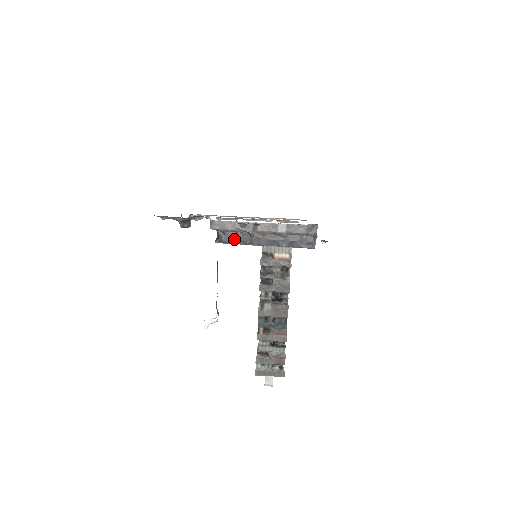
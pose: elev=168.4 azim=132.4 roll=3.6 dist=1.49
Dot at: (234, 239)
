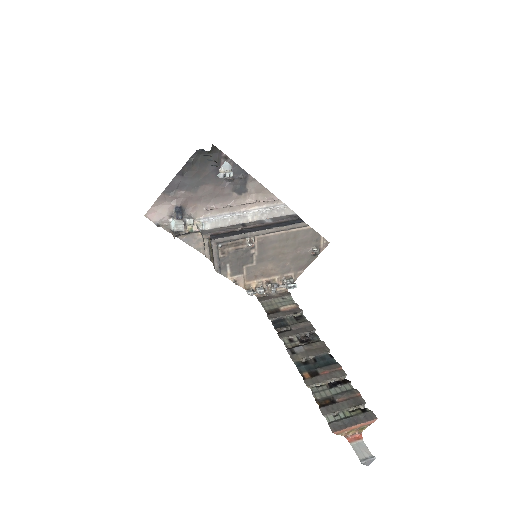
Dot at: (228, 234)
